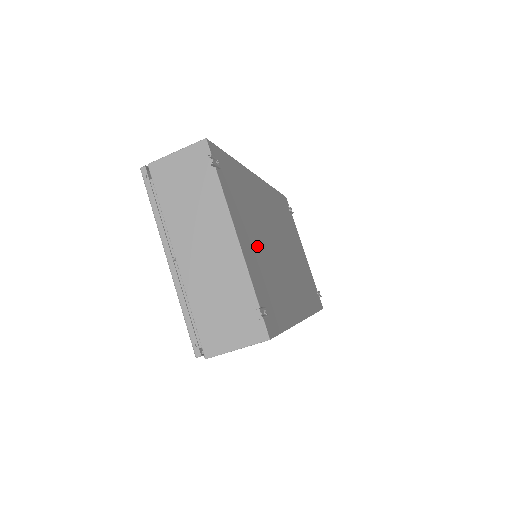
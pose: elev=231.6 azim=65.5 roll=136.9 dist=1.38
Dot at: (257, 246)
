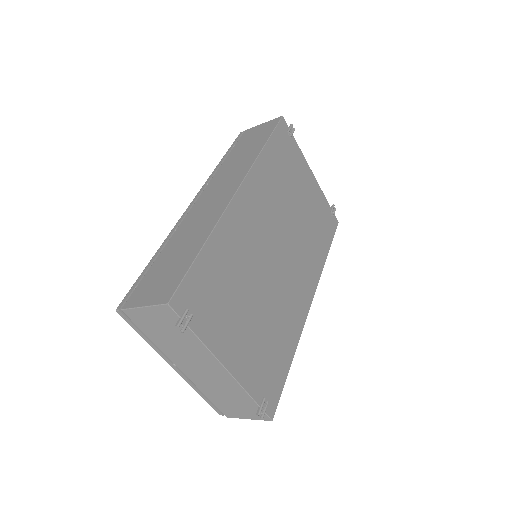
Dot at: (249, 327)
